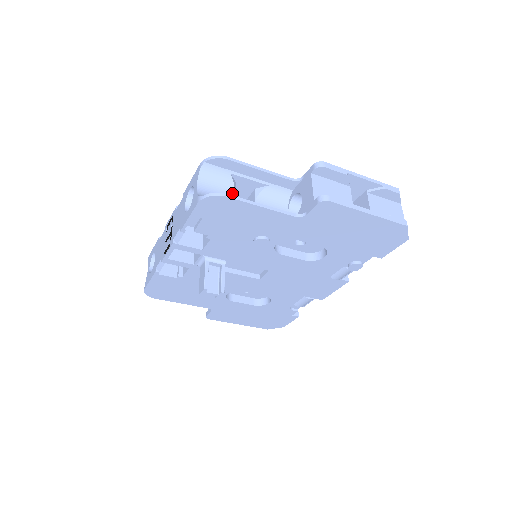
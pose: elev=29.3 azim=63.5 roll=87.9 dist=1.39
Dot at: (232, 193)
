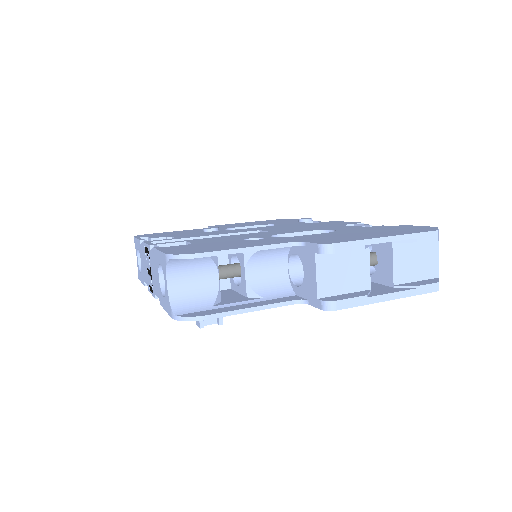
Dot at: (214, 273)
